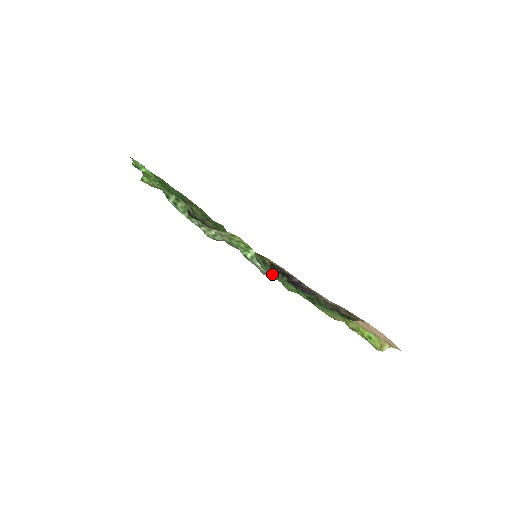
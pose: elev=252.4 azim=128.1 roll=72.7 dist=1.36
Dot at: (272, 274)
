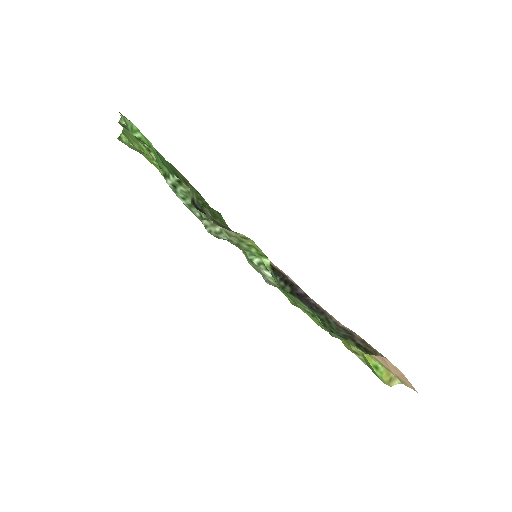
Dot at: occluded
